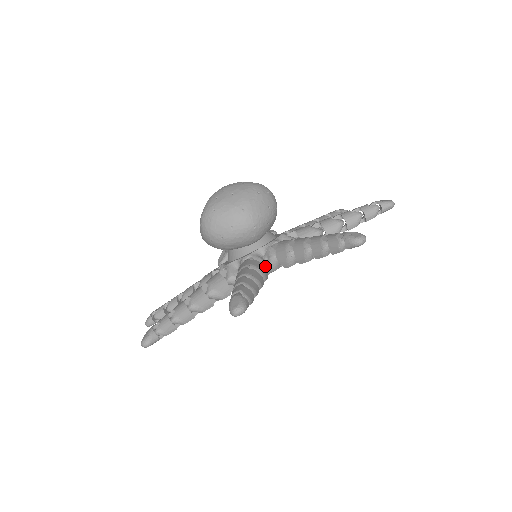
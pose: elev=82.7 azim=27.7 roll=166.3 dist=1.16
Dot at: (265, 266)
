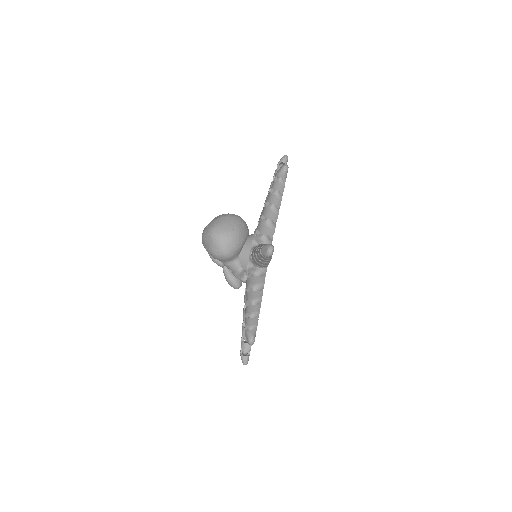
Dot at: occluded
